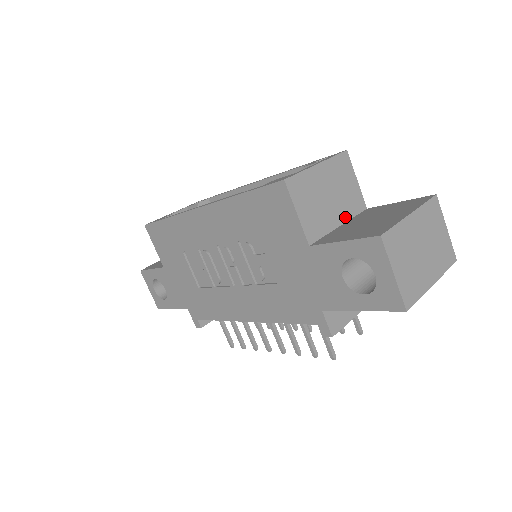
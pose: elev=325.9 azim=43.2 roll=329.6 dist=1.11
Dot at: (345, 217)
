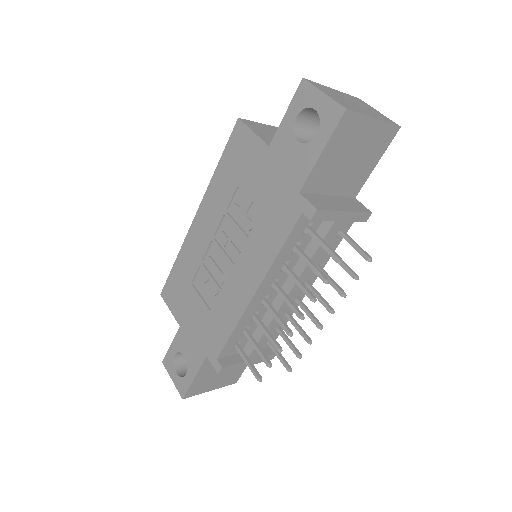
Dot at: occluded
